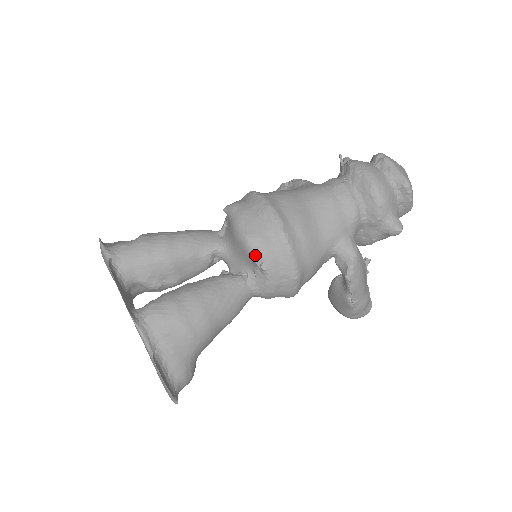
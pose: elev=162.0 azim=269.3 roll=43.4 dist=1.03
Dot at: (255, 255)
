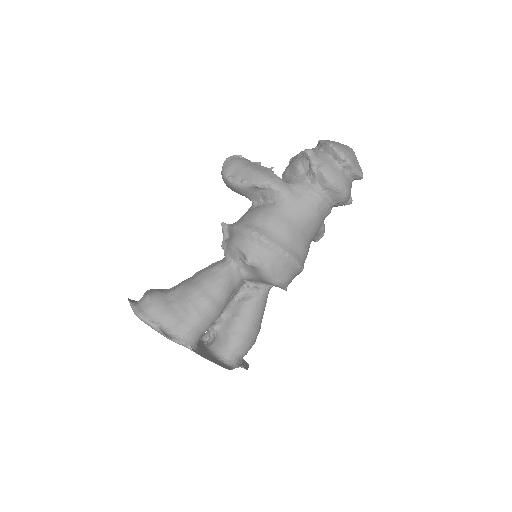
Dot at: (284, 288)
